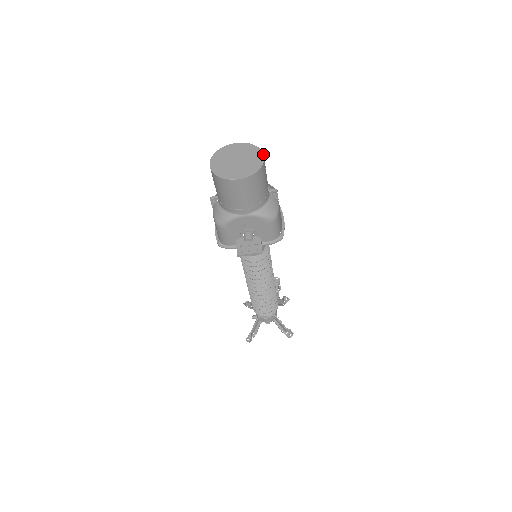
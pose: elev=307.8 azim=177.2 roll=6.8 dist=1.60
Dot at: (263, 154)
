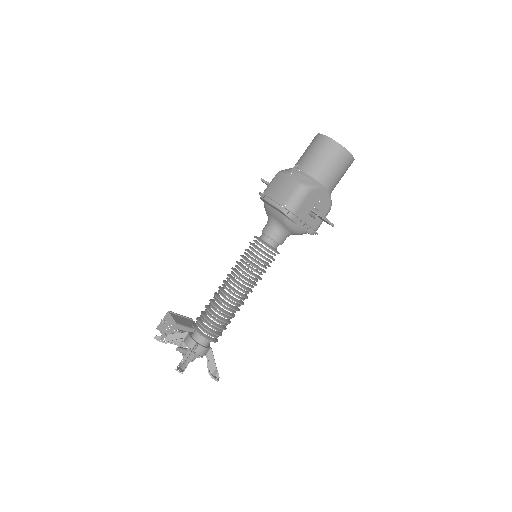
Dot at: occluded
